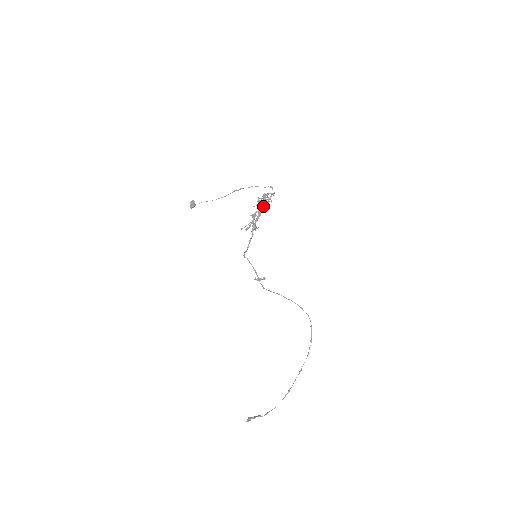
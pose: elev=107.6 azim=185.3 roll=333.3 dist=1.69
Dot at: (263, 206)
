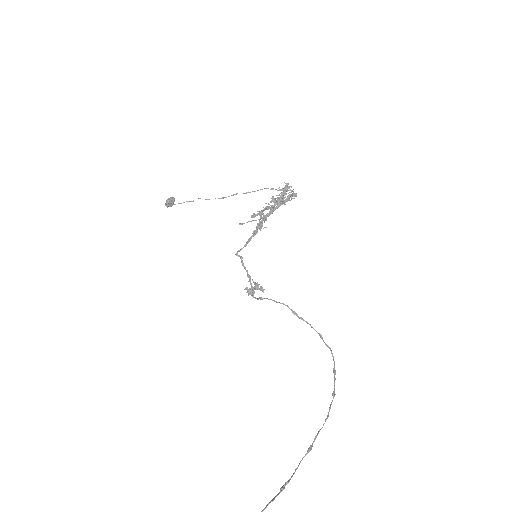
Dot at: (280, 201)
